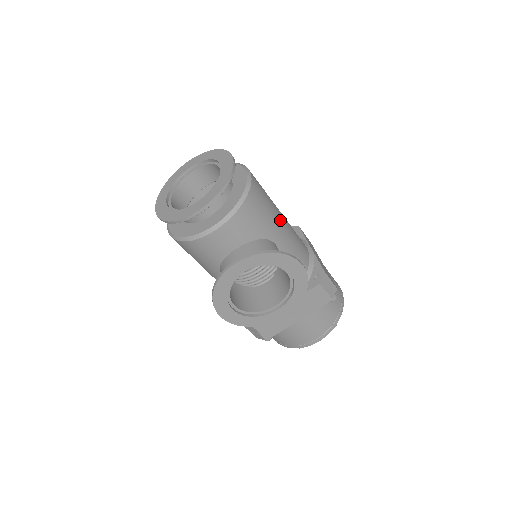
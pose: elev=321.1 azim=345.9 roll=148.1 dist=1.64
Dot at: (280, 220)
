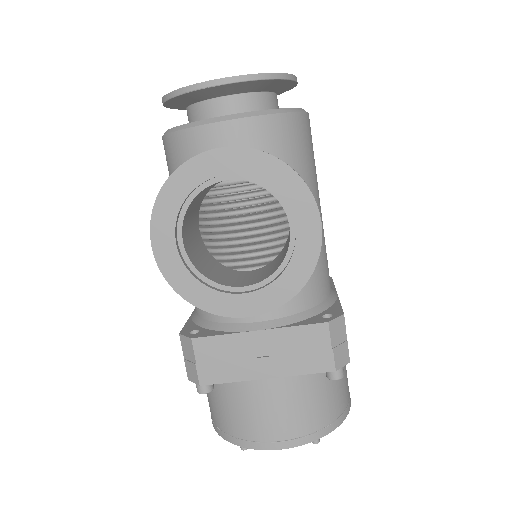
Dot at: (316, 200)
